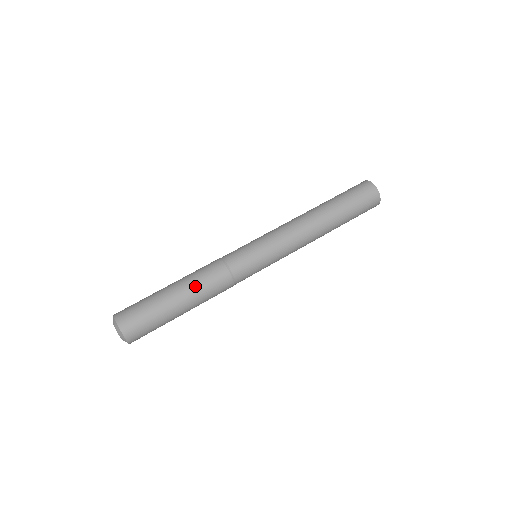
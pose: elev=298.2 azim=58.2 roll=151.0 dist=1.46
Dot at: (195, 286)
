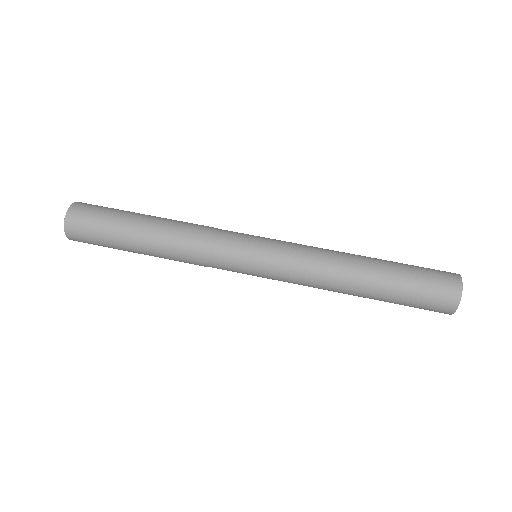
Dot at: (161, 253)
